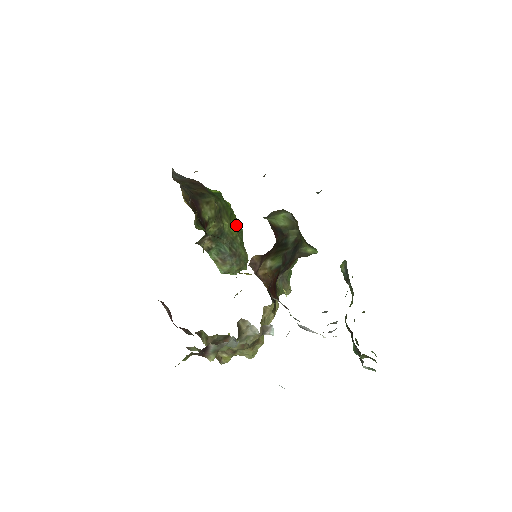
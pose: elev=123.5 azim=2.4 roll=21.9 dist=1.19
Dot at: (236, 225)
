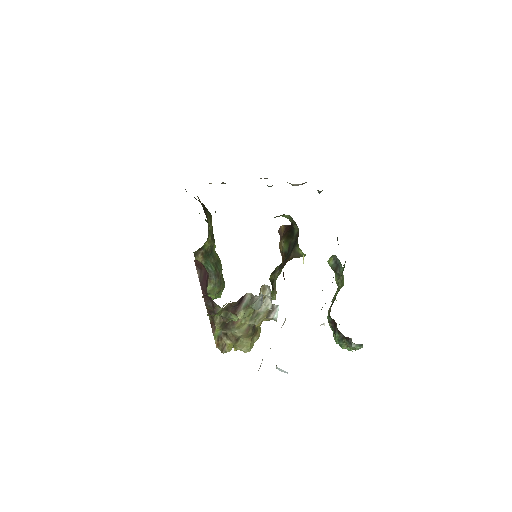
Dot at: occluded
